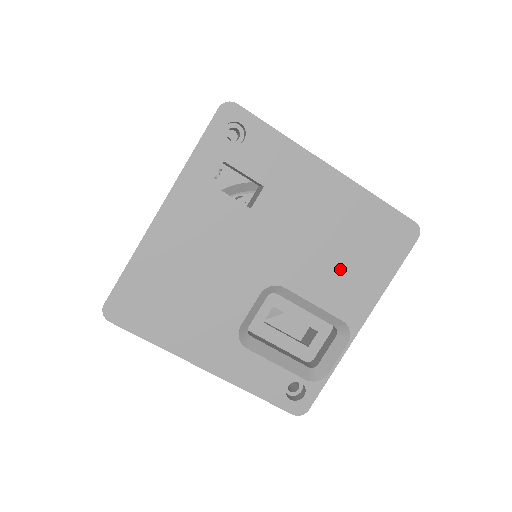
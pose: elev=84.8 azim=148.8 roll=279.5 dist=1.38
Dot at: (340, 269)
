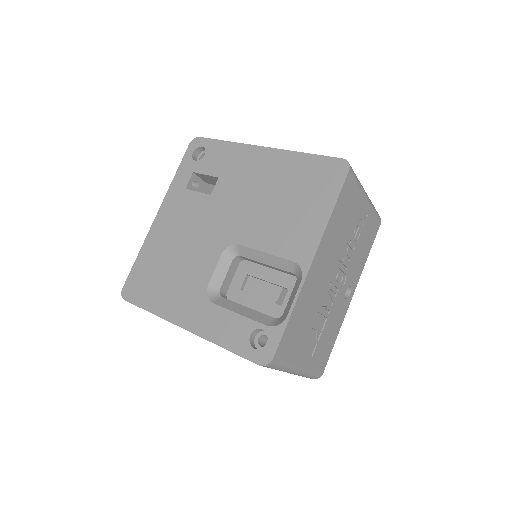
Dot at: (282, 217)
